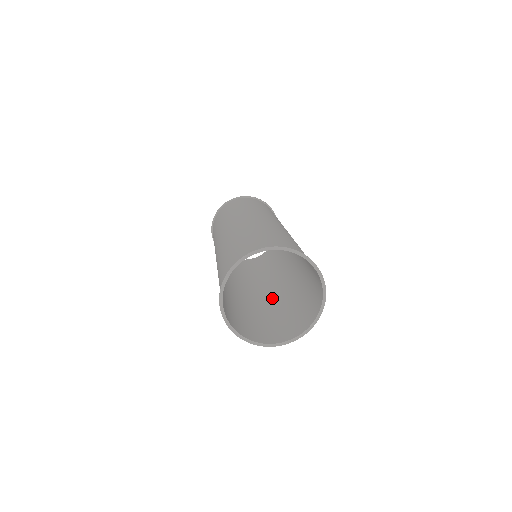
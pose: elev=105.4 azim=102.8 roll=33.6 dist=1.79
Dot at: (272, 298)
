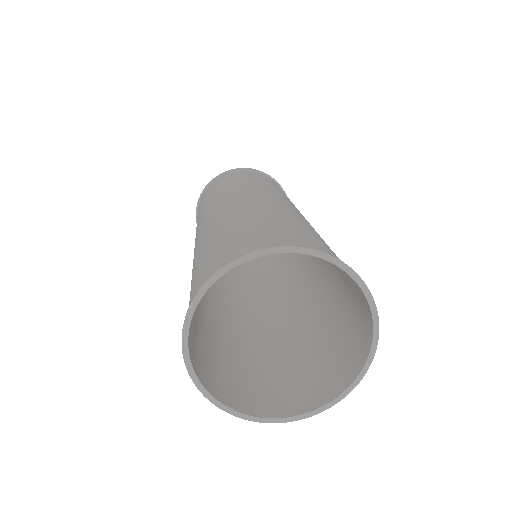
Dot at: (303, 308)
